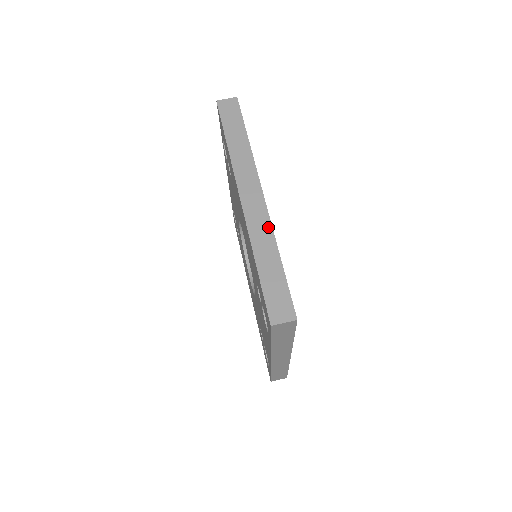
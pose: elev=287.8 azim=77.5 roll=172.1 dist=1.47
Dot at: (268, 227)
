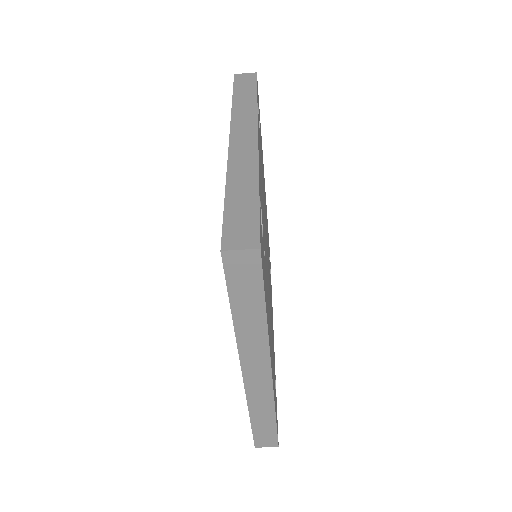
Dot at: (269, 398)
